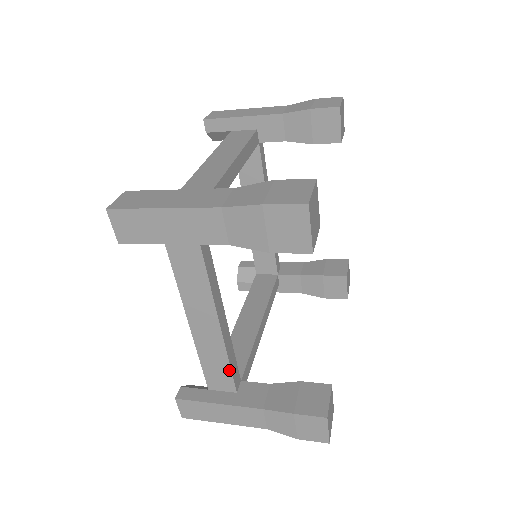
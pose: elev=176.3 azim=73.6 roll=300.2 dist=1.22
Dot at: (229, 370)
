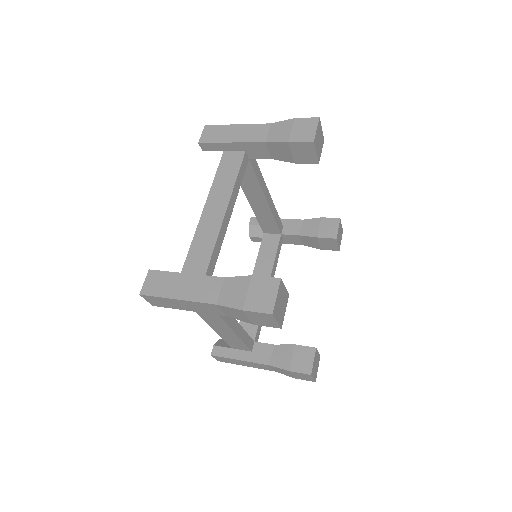
Dot at: (244, 344)
